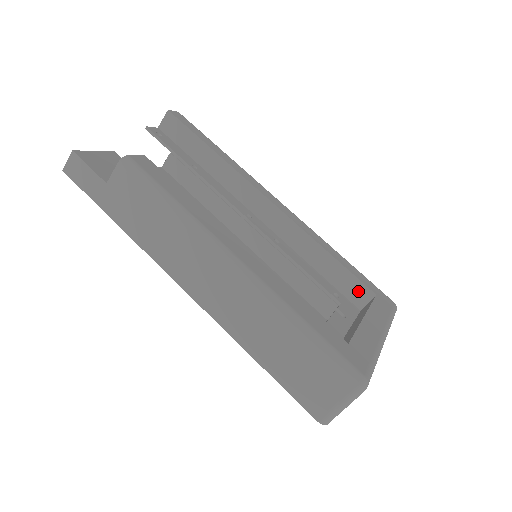
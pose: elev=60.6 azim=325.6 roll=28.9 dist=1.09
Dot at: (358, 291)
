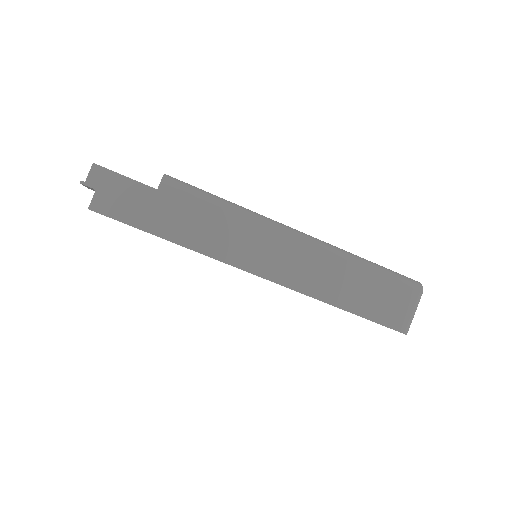
Dot at: occluded
